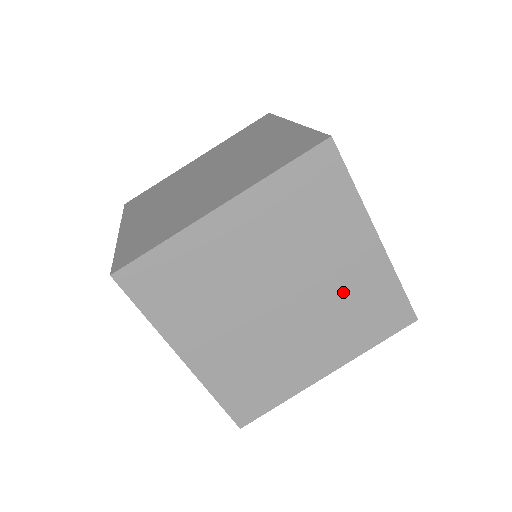
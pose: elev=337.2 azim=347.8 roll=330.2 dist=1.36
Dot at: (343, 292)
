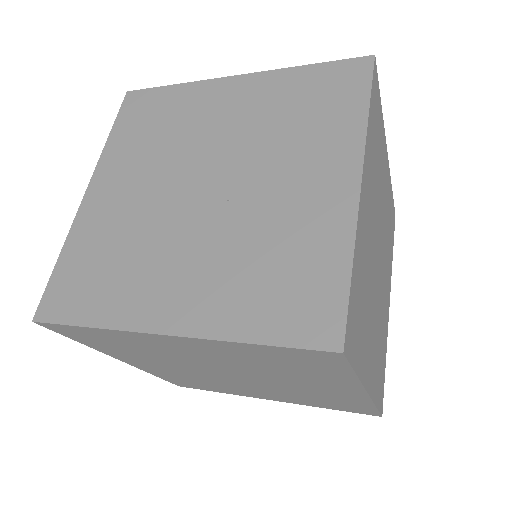
Dot at: (305, 392)
